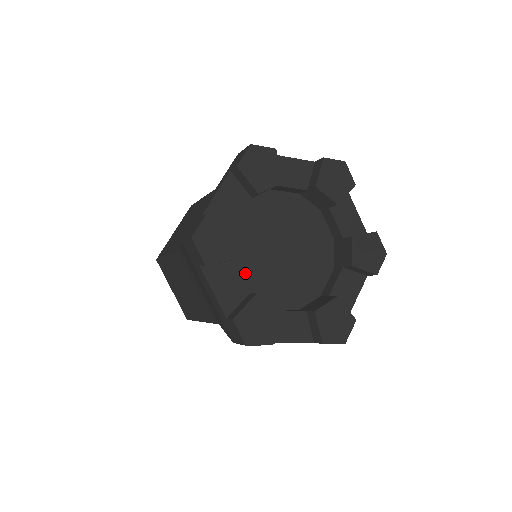
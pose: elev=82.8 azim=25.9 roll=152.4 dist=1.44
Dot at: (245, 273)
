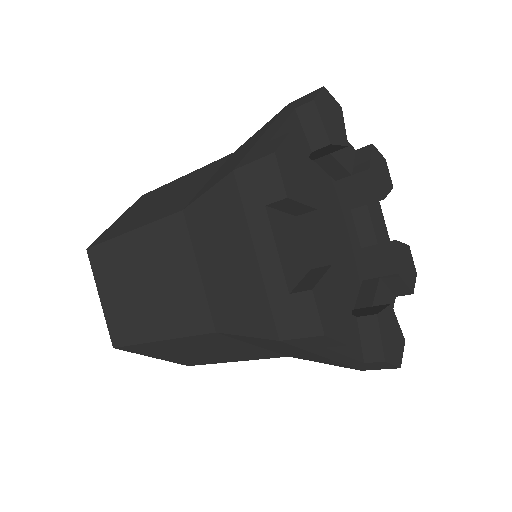
Dot at: occluded
